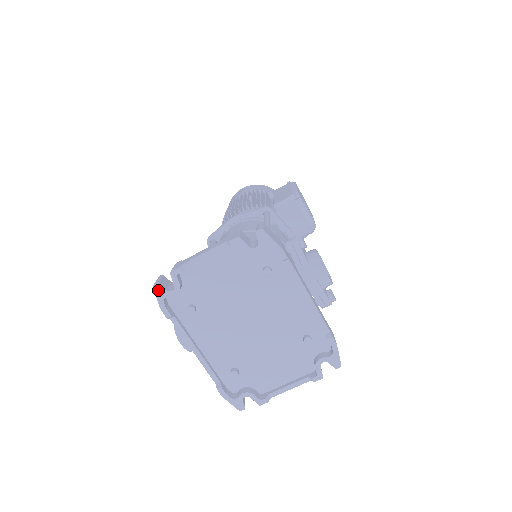
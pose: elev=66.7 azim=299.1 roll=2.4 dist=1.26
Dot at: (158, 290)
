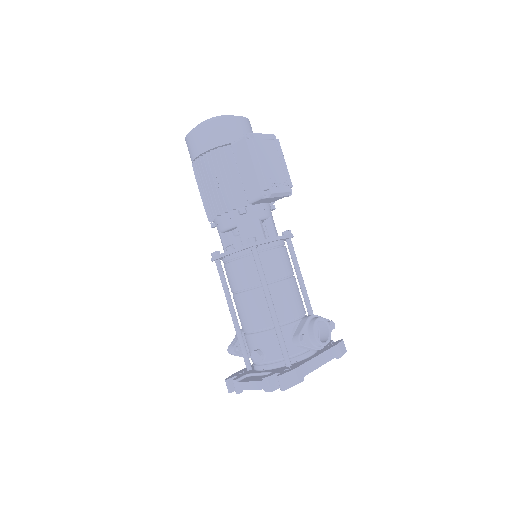
Dot at: (232, 391)
